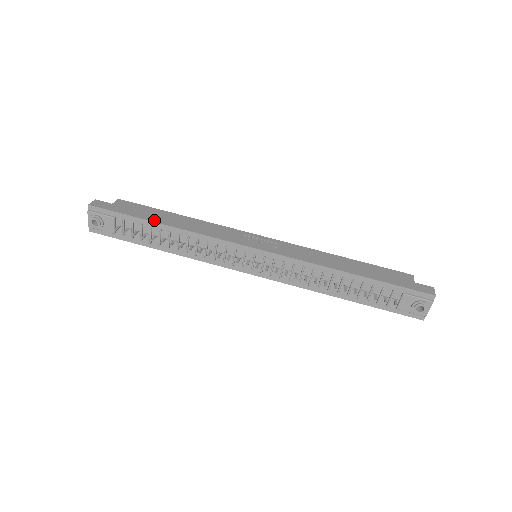
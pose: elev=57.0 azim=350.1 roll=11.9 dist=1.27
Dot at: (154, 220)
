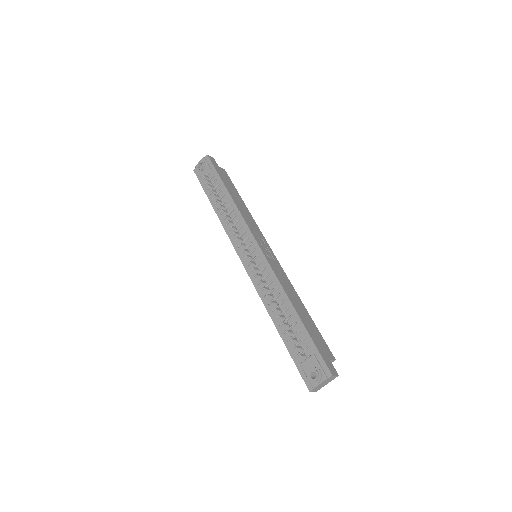
Dot at: (227, 187)
